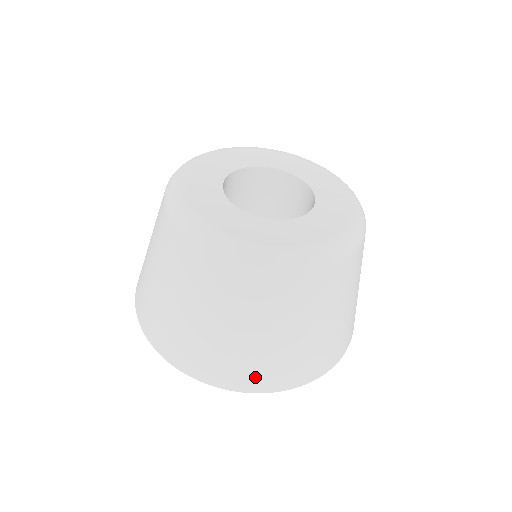
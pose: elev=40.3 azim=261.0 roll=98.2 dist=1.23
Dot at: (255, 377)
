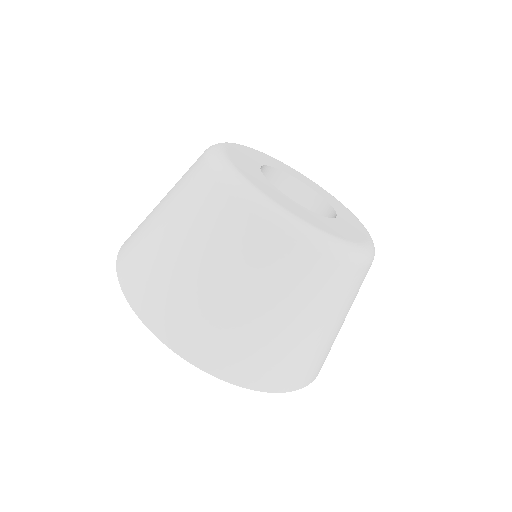
Dot at: (322, 363)
